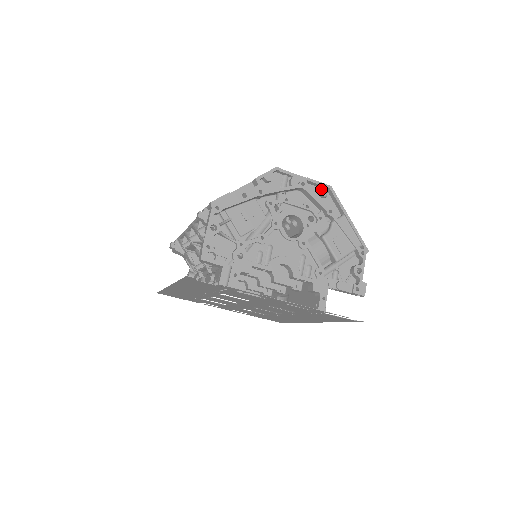
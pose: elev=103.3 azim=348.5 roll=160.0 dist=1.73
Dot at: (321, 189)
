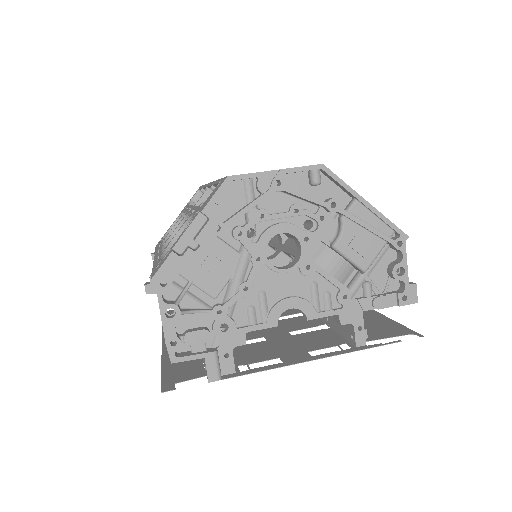
Dot at: (309, 175)
